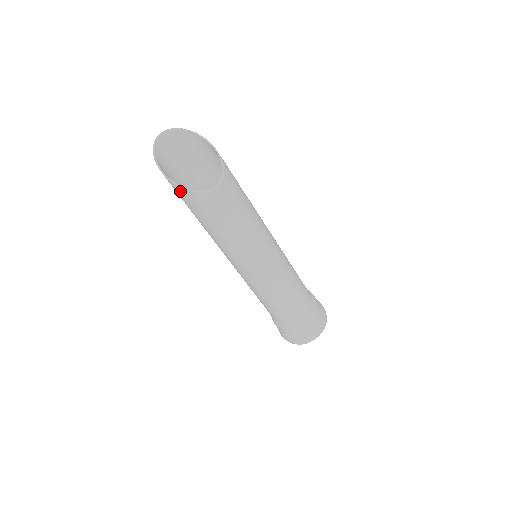
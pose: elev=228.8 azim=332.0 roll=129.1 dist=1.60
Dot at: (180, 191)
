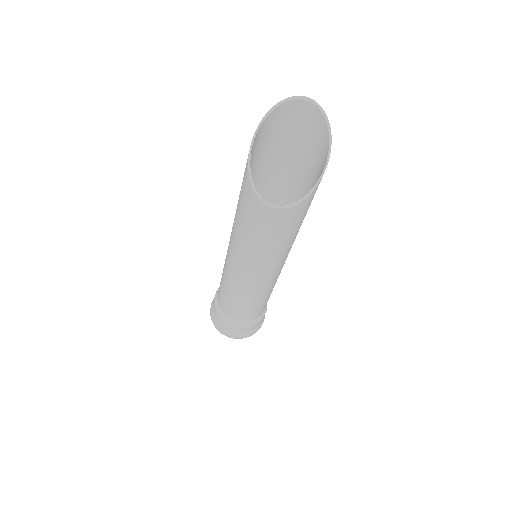
Dot at: (247, 163)
